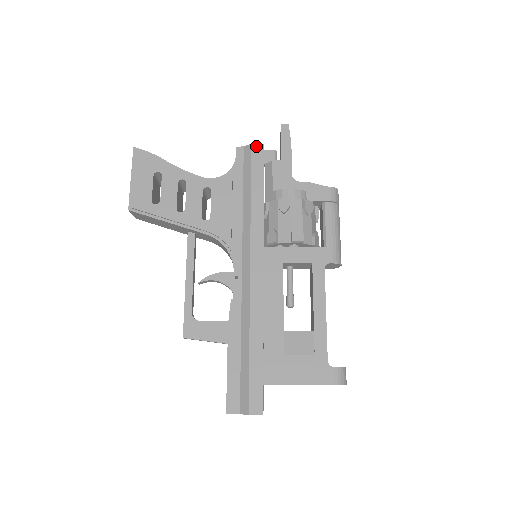
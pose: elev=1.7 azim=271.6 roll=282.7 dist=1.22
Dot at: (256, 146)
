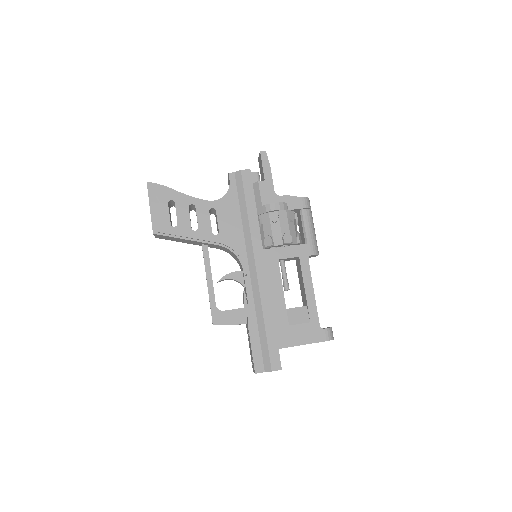
Dot at: (245, 172)
